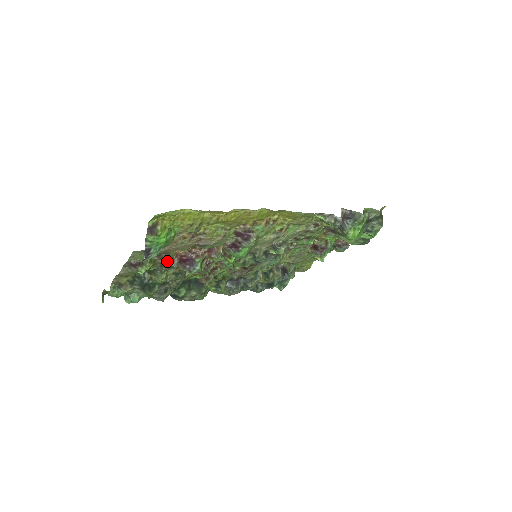
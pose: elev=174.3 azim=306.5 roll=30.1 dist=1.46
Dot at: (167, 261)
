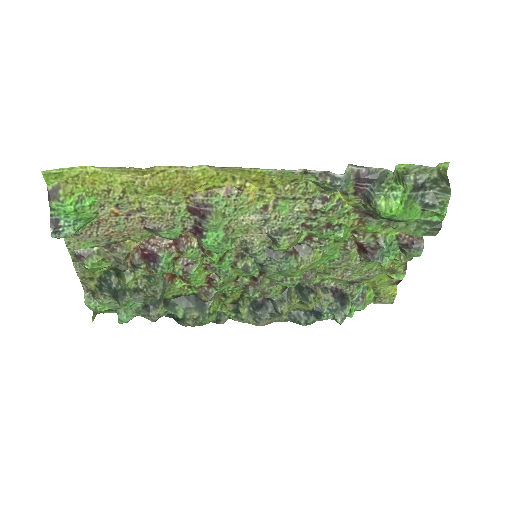
Dot at: (122, 255)
